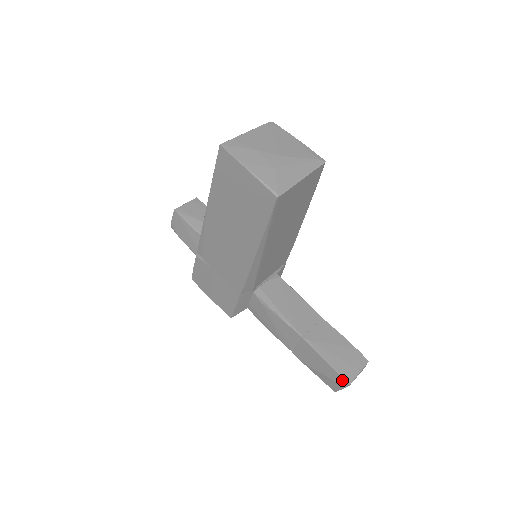
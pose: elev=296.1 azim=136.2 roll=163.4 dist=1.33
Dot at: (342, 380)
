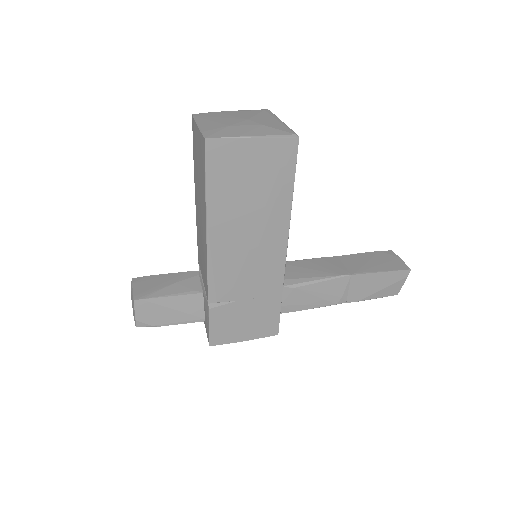
Dot at: (403, 273)
